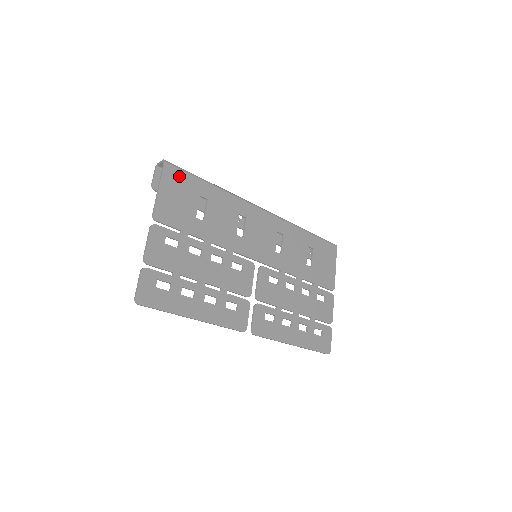
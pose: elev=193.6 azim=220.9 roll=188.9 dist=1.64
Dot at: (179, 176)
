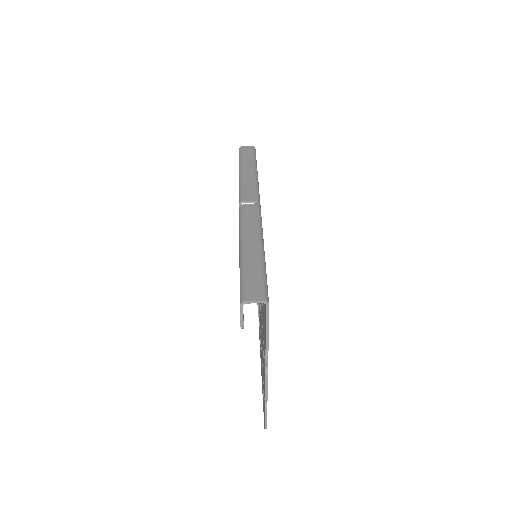
Dot at: occluded
